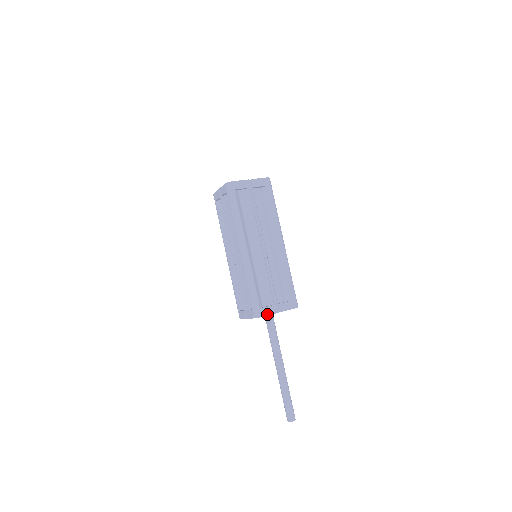
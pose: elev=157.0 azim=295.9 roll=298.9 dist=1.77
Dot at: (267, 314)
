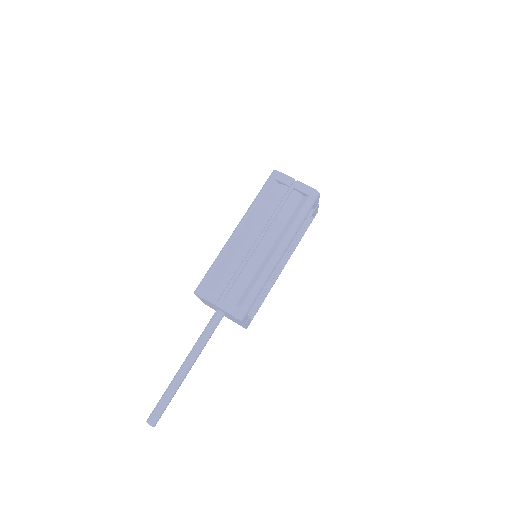
Dot at: (205, 297)
